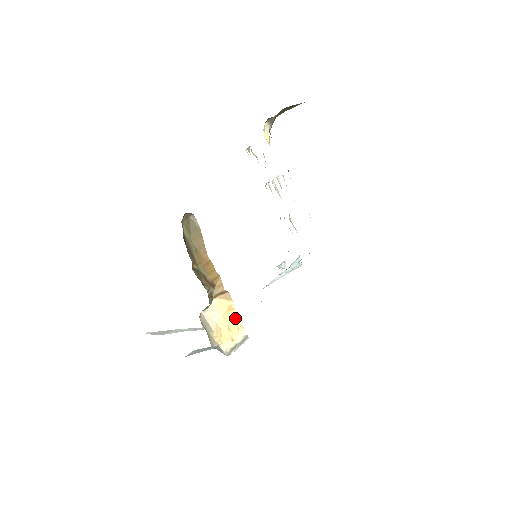
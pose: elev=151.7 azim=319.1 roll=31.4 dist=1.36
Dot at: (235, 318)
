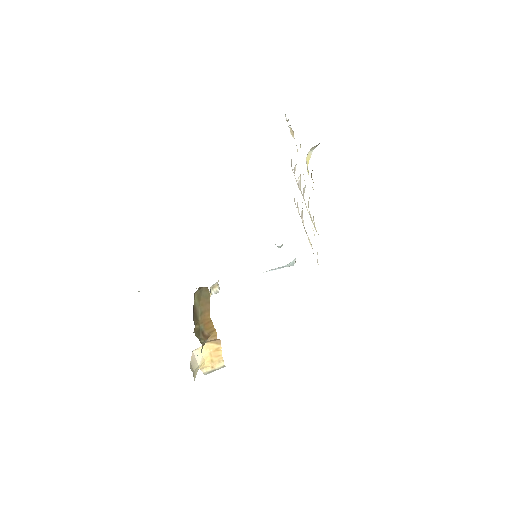
Dot at: (219, 355)
